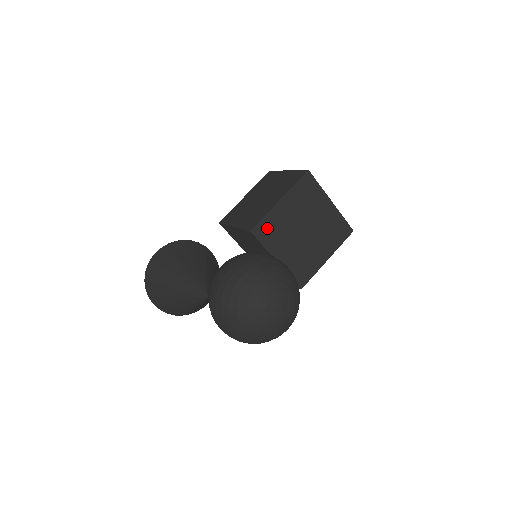
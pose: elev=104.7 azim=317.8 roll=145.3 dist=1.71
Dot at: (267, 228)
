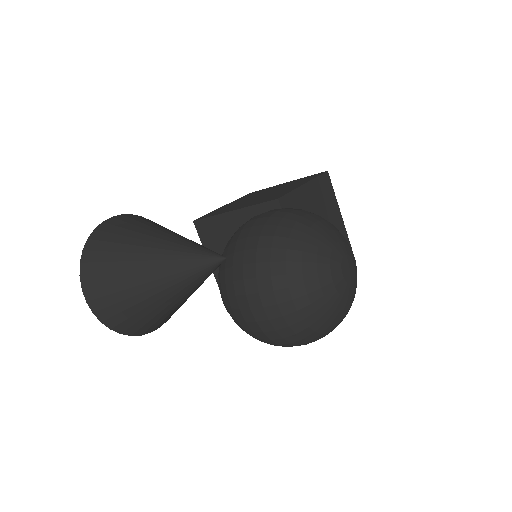
Dot at: (292, 207)
